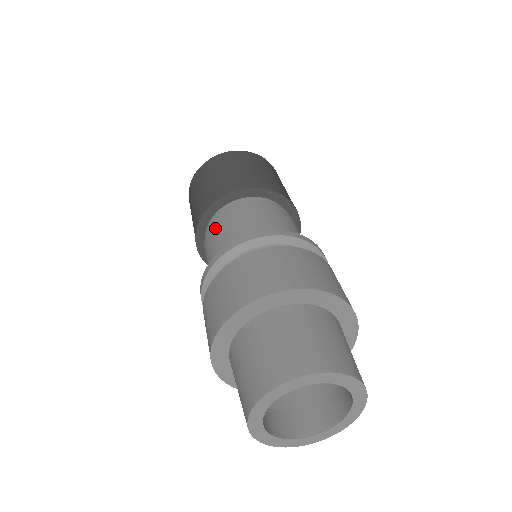
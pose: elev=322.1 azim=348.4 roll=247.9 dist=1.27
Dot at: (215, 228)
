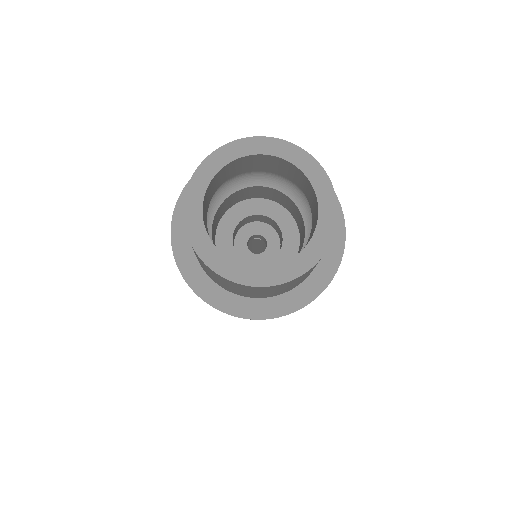
Dot at: occluded
